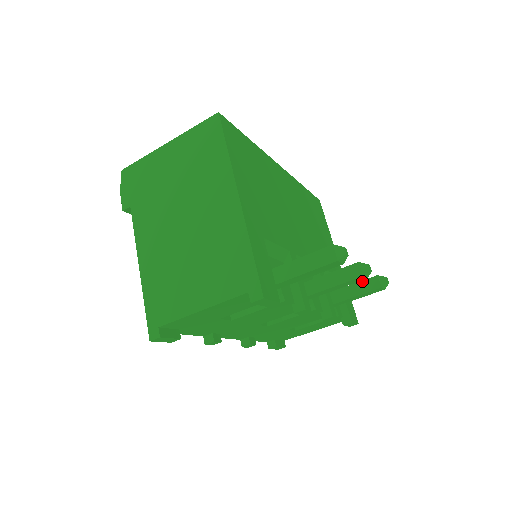
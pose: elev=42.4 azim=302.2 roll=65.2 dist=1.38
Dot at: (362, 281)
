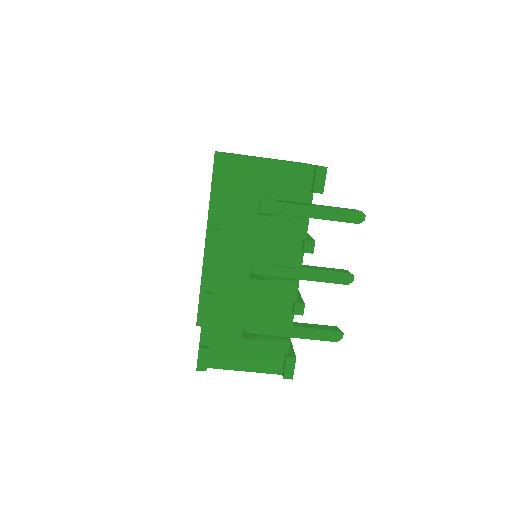
Dot at: (322, 325)
